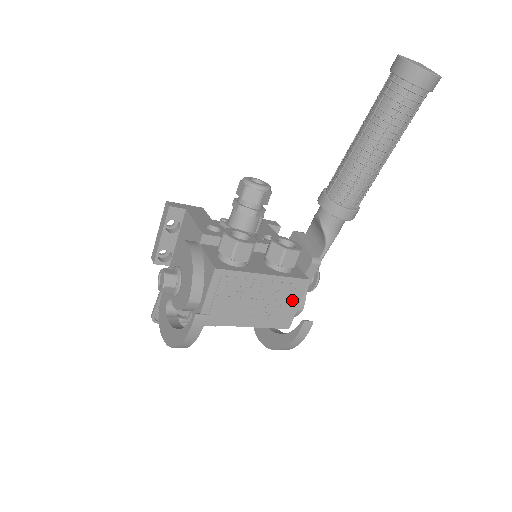
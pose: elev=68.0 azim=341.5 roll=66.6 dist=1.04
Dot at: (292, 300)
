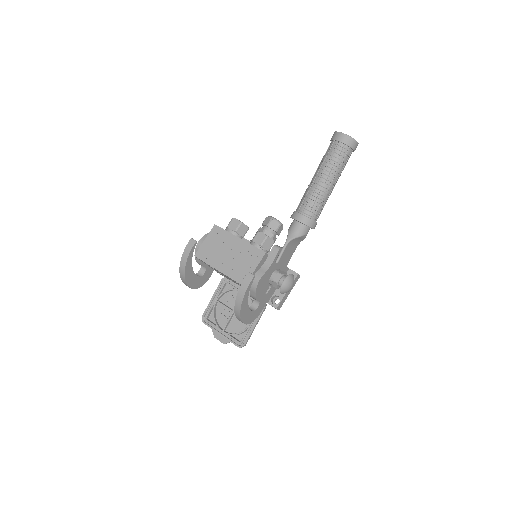
Dot at: (251, 263)
